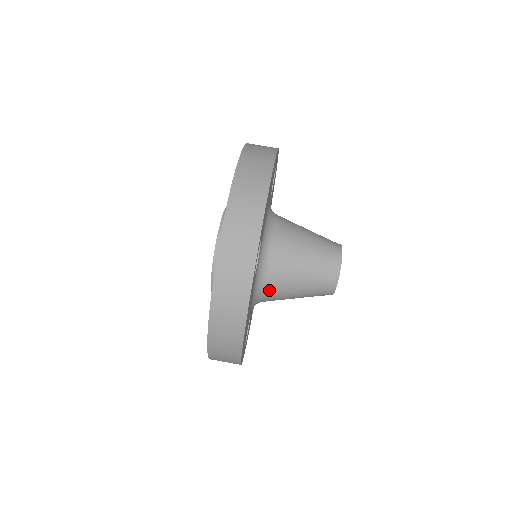
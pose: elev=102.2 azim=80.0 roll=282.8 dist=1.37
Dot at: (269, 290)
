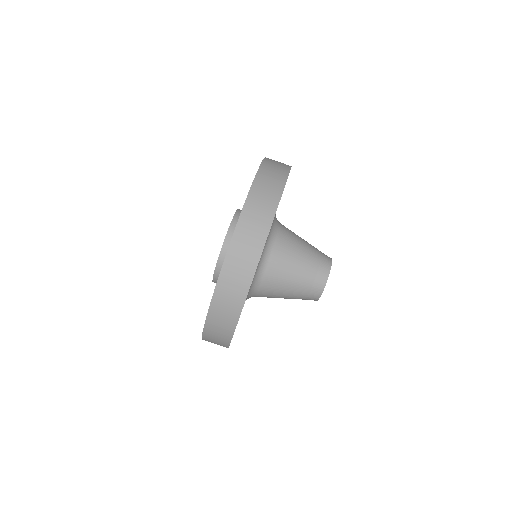
Dot at: occluded
